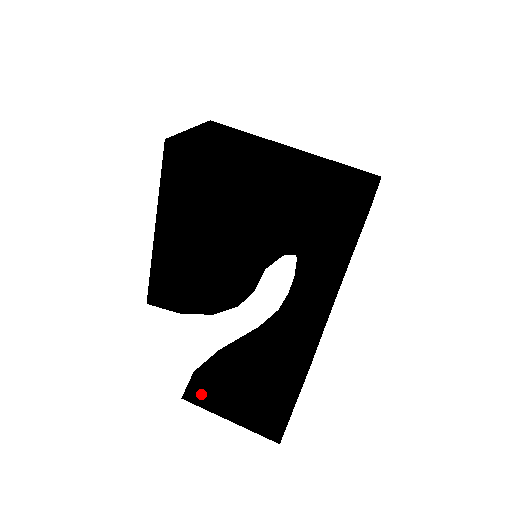
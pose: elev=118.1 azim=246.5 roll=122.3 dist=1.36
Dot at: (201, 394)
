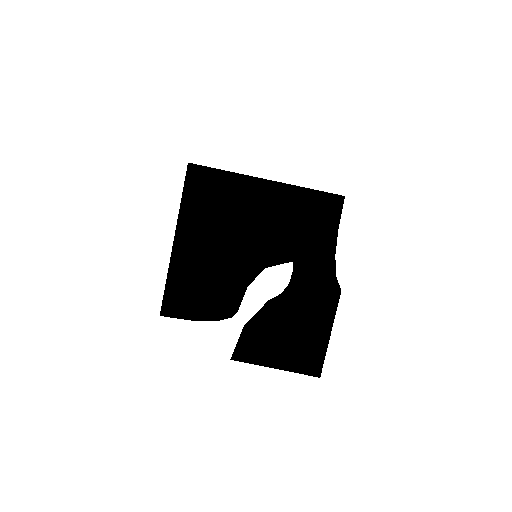
Dot at: (250, 348)
